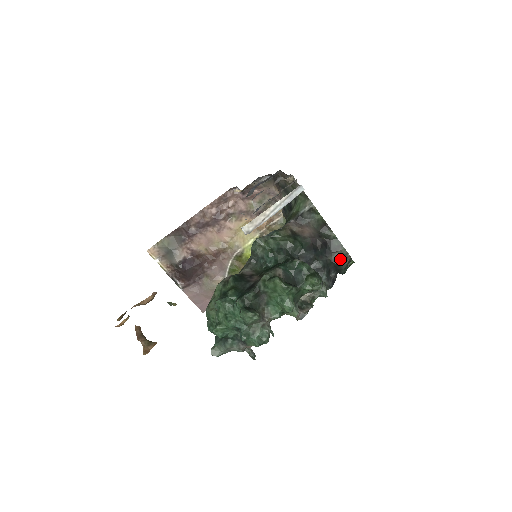
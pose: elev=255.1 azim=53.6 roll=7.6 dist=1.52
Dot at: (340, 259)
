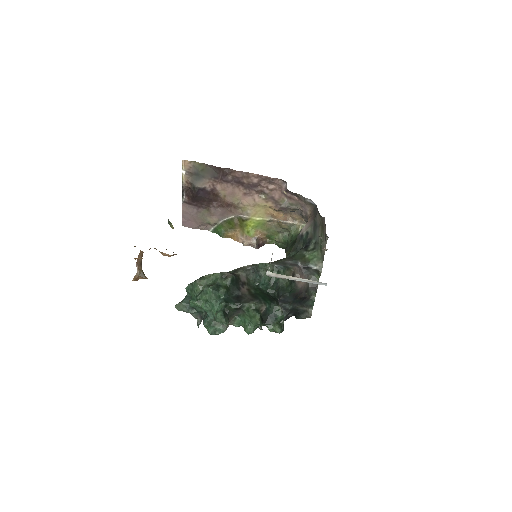
Dot at: (304, 312)
